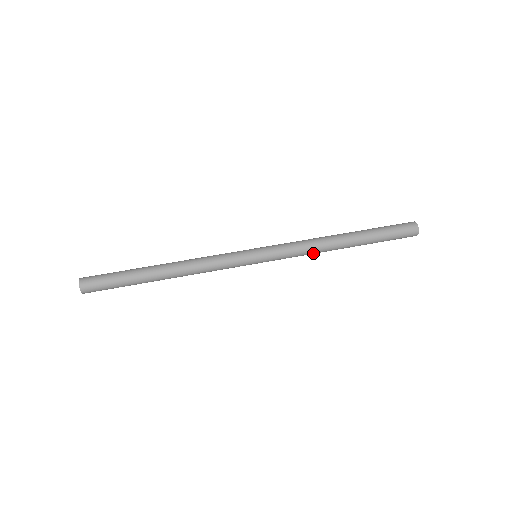
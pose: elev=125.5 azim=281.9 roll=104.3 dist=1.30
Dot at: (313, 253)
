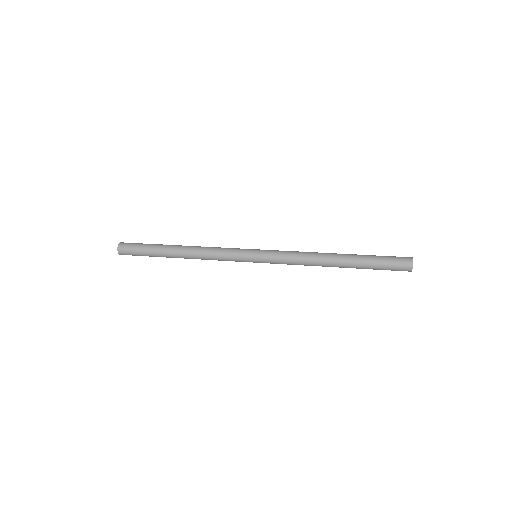
Dot at: (306, 265)
